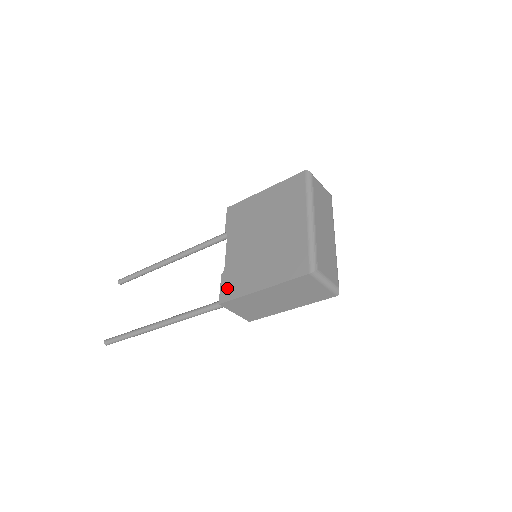
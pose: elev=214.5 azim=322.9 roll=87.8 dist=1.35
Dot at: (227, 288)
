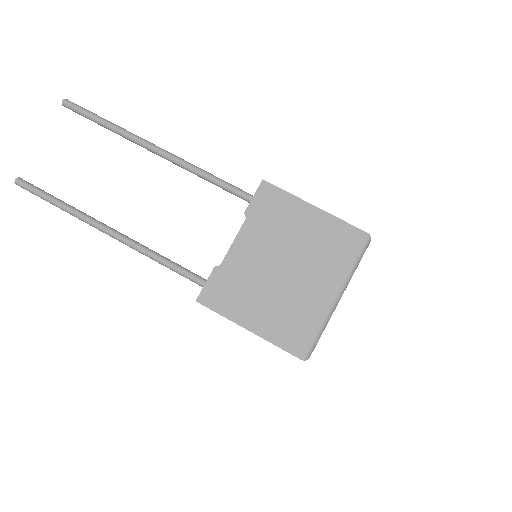
Dot at: (214, 291)
